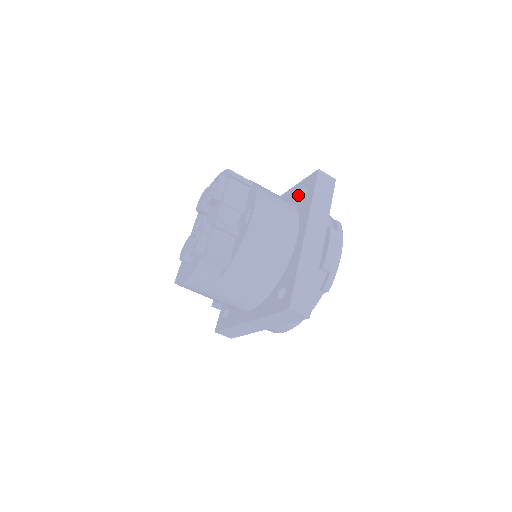
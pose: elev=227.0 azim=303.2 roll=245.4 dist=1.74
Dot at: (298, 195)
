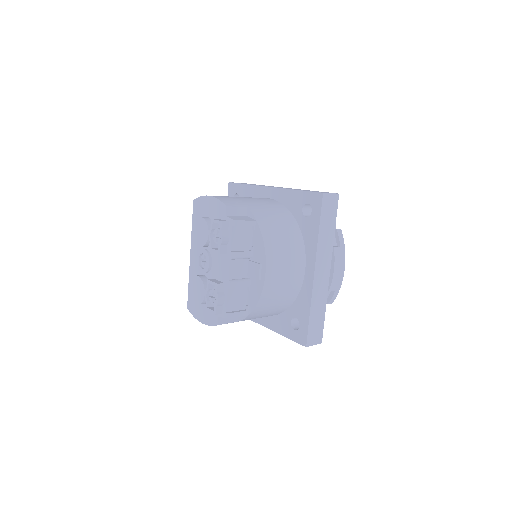
Dot at: (299, 210)
